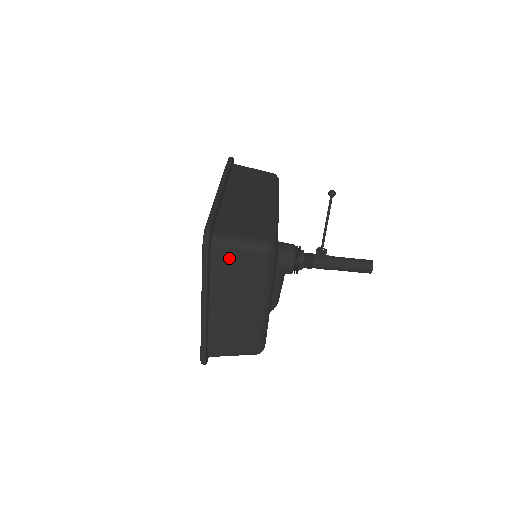
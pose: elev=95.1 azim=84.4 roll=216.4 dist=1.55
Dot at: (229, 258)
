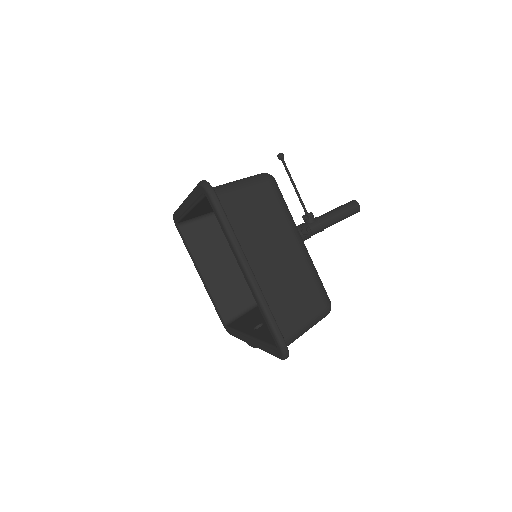
Dot at: (239, 202)
